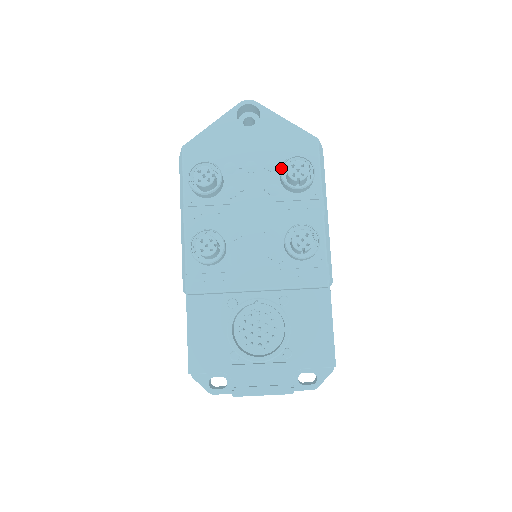
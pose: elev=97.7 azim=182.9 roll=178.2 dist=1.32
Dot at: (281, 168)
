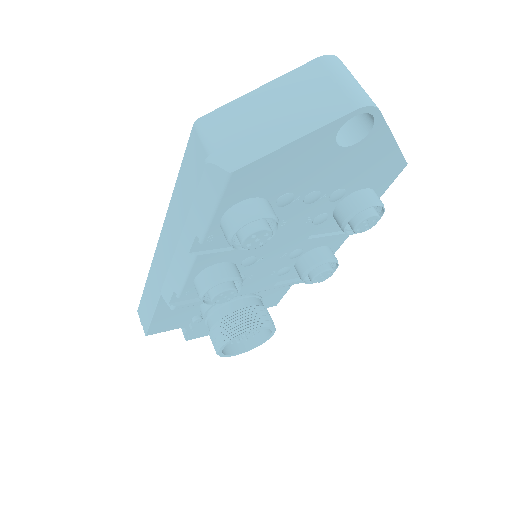
Dot at: occluded
